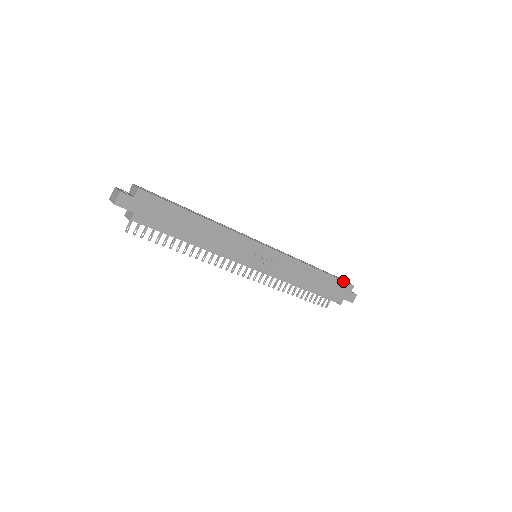
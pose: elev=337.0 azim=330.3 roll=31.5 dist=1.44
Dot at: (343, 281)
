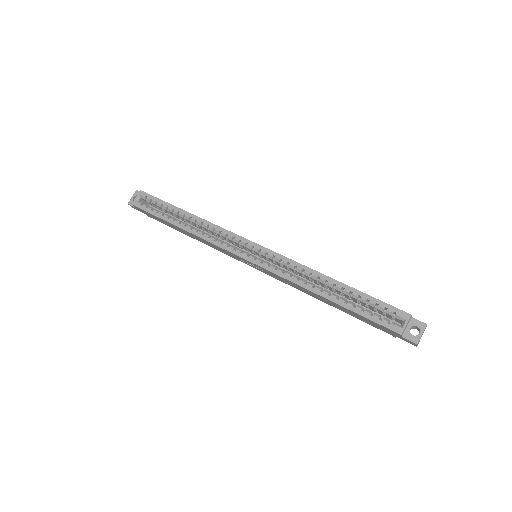
Dot at: (376, 322)
